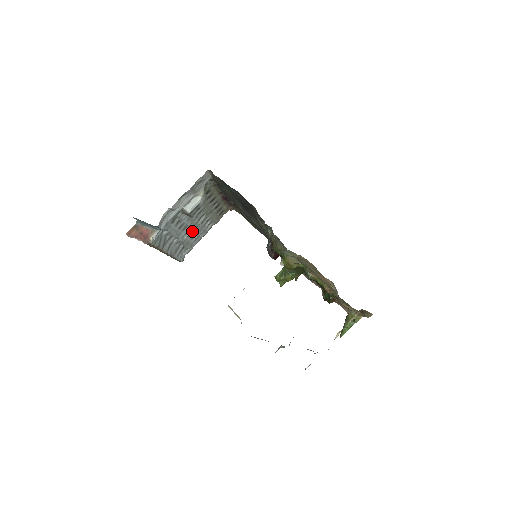
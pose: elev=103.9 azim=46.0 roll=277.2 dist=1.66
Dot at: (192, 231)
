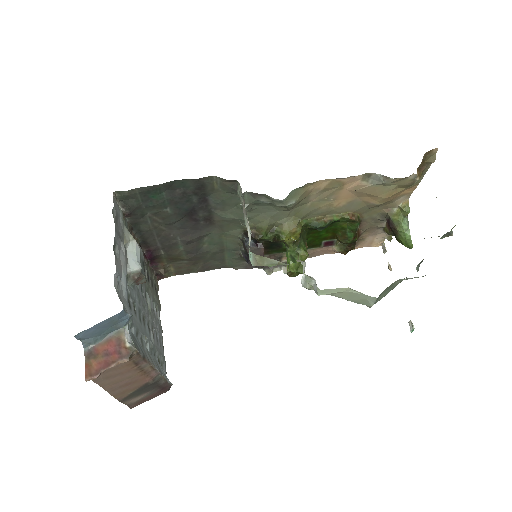
Dot at: (151, 327)
